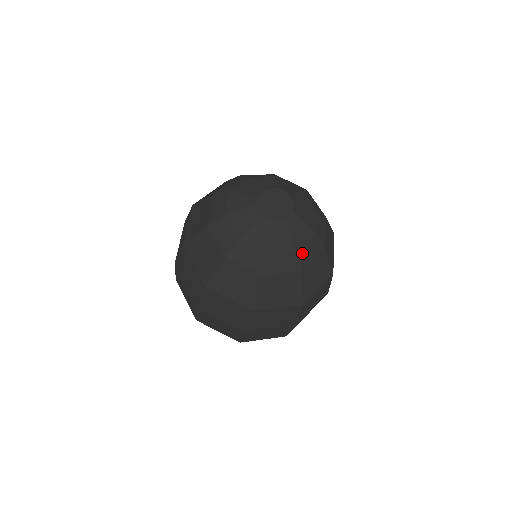
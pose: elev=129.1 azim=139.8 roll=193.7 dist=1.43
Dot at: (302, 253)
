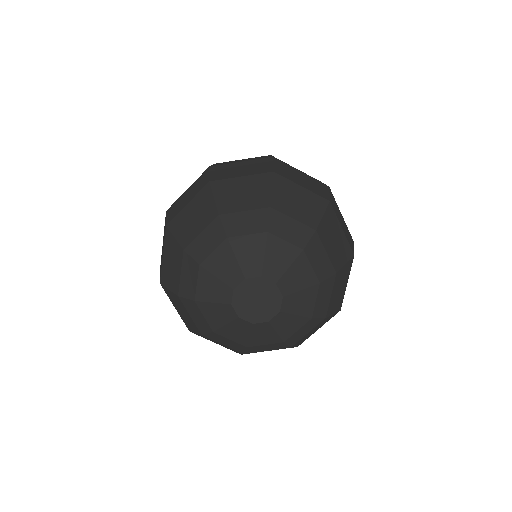
Dot at: (254, 348)
